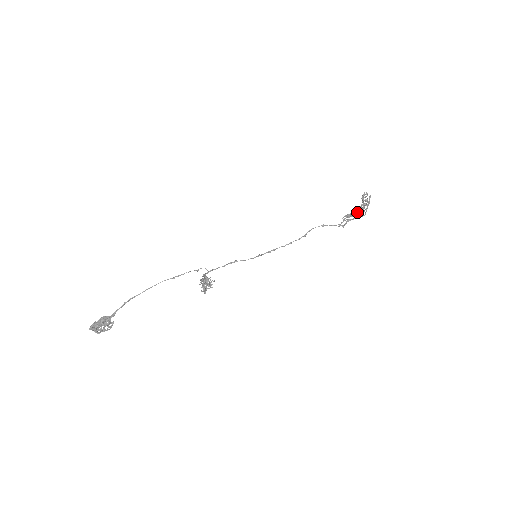
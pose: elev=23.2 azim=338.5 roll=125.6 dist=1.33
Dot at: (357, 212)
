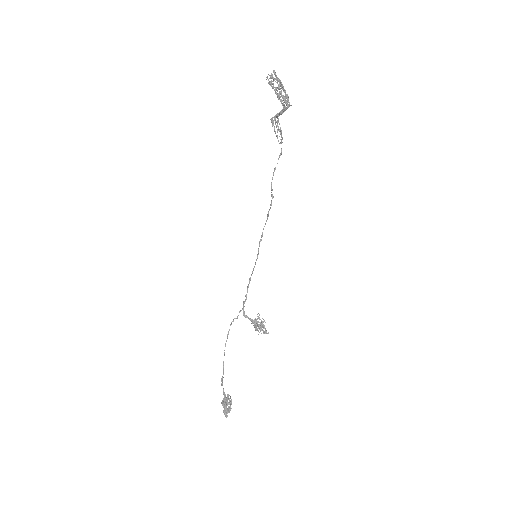
Dot at: occluded
